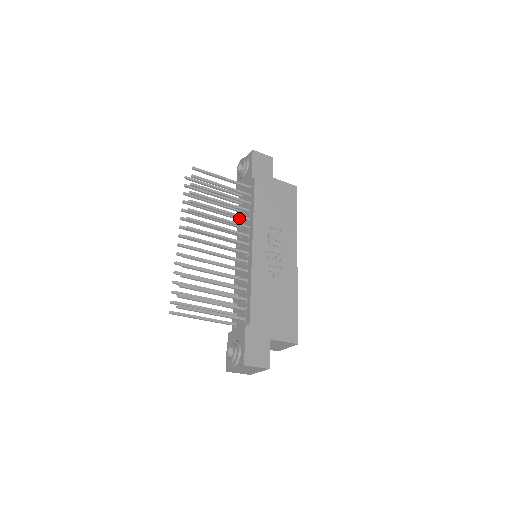
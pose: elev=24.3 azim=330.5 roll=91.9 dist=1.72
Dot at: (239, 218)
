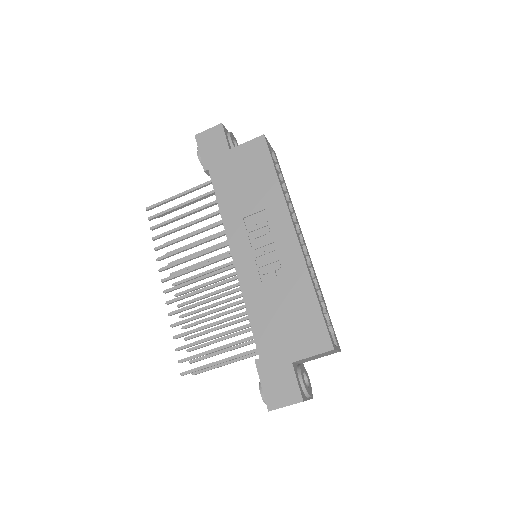
Dot at: occluded
